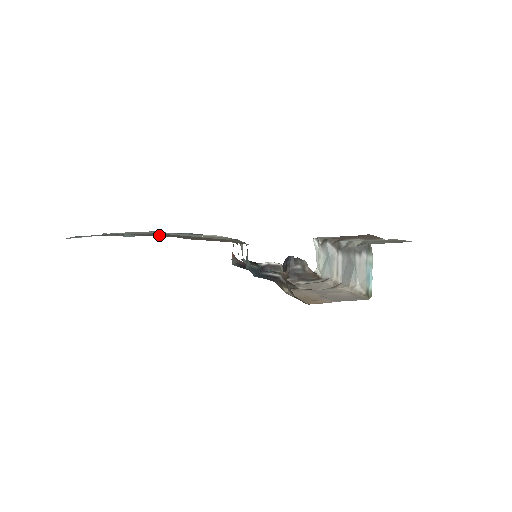
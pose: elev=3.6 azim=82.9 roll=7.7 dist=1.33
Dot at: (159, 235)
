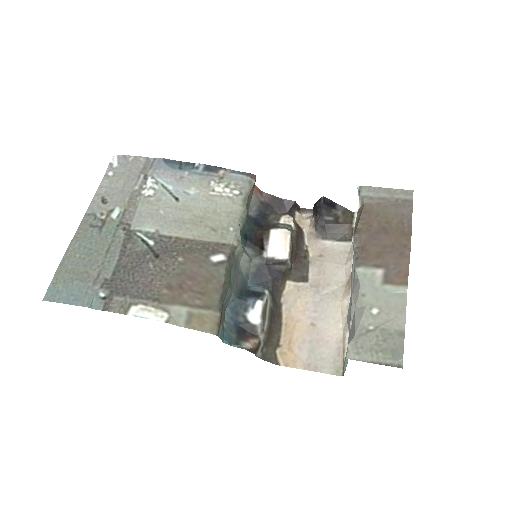
Dot at: (132, 282)
